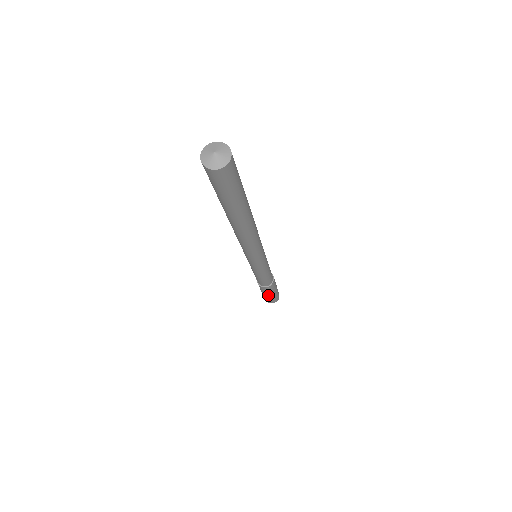
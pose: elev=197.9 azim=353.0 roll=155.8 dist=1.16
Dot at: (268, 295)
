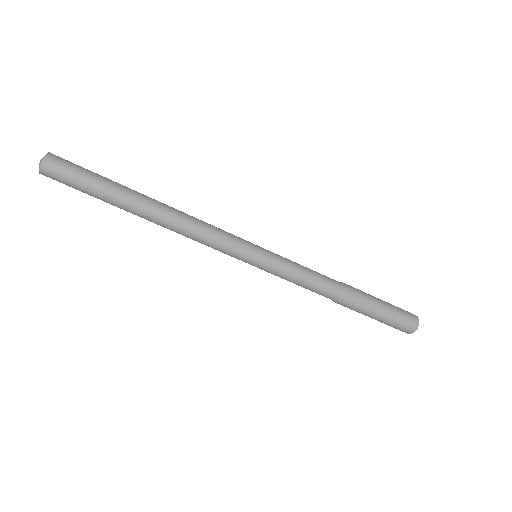
Dot at: (379, 306)
